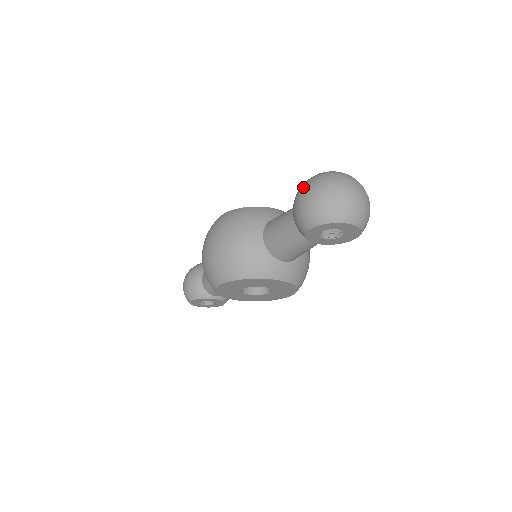
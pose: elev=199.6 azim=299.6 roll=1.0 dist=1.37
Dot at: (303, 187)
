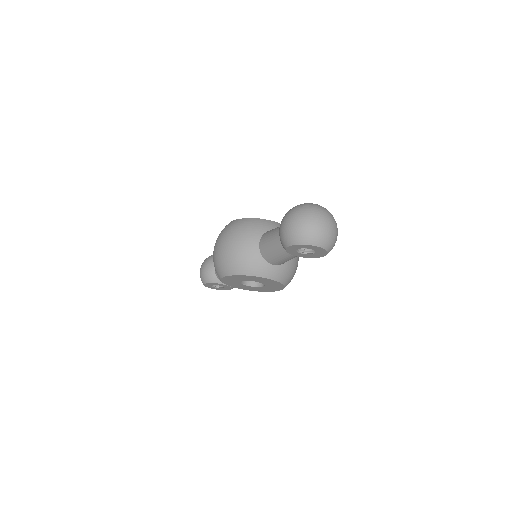
Dot at: (287, 214)
